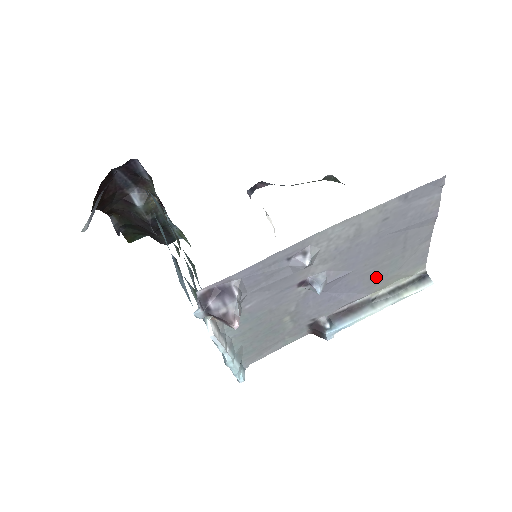
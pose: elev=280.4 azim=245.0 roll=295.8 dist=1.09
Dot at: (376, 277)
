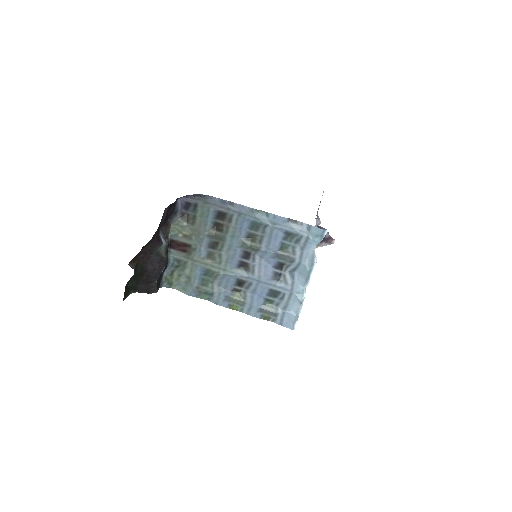
Dot at: occluded
